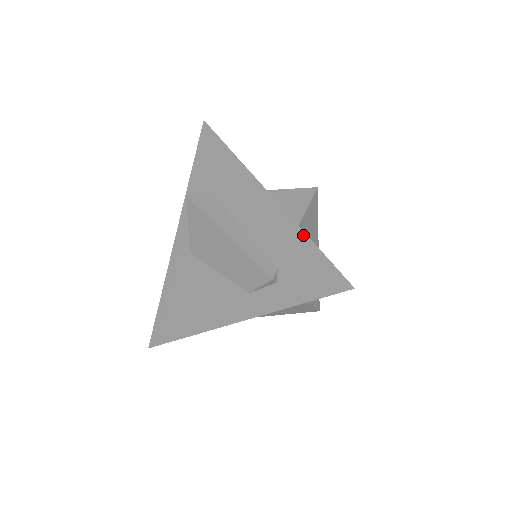
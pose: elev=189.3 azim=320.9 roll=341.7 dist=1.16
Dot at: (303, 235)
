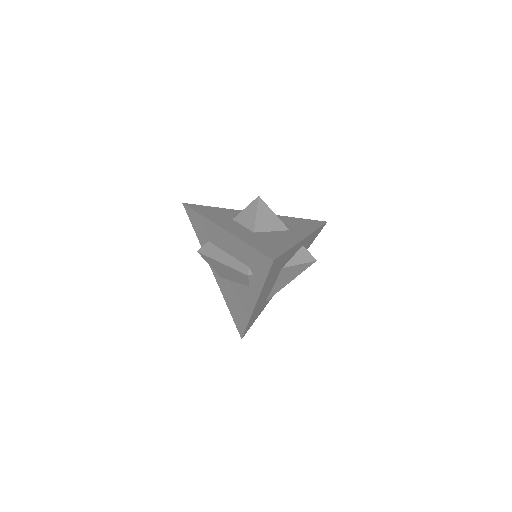
Dot at: (245, 244)
